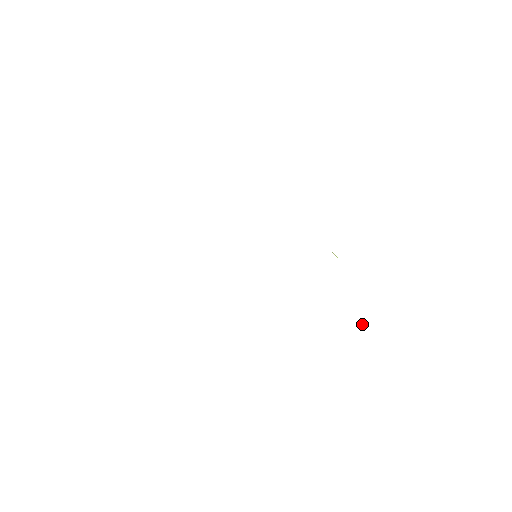
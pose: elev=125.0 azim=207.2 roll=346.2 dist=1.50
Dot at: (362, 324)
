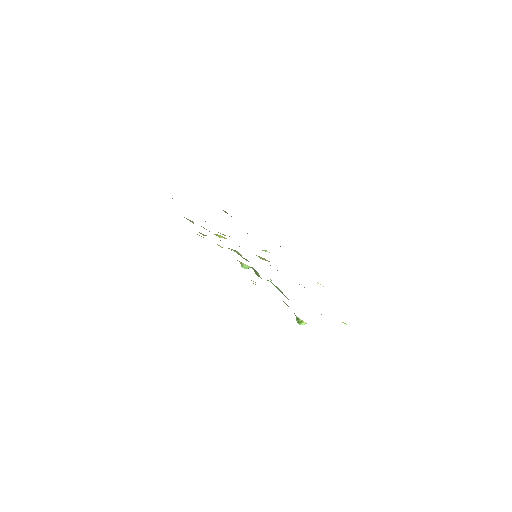
Dot at: (344, 323)
